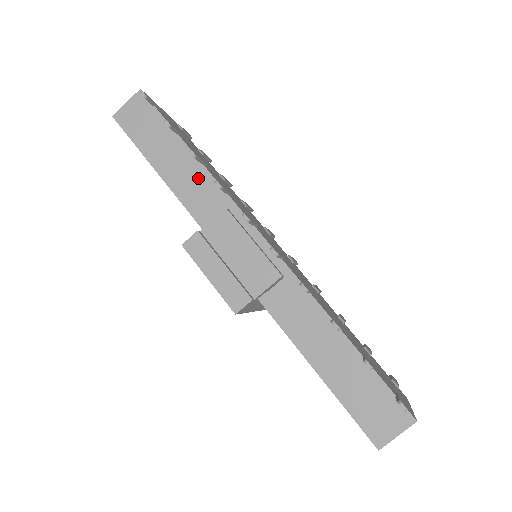
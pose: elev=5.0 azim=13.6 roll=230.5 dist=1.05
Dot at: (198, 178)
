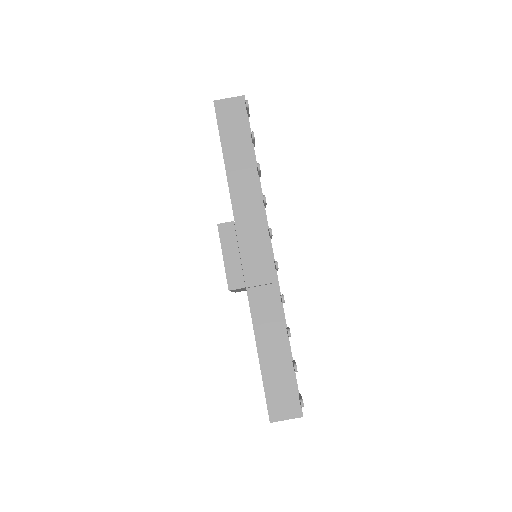
Dot at: (251, 183)
